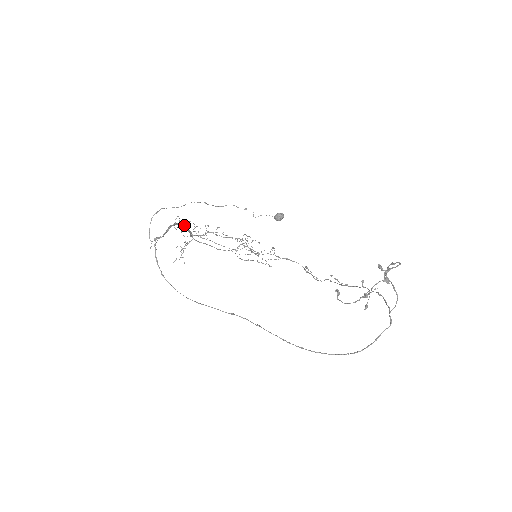
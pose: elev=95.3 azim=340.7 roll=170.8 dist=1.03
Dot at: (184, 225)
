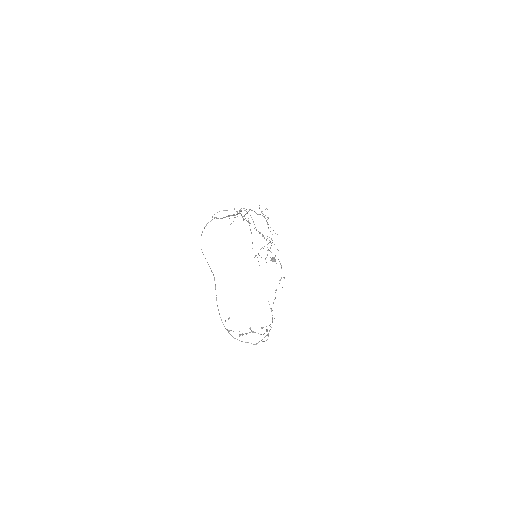
Dot at: occluded
